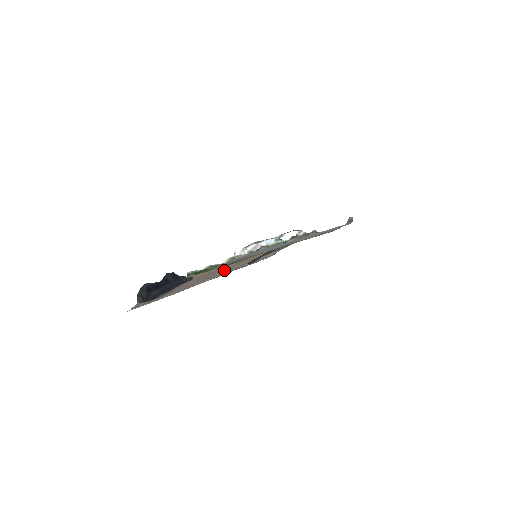
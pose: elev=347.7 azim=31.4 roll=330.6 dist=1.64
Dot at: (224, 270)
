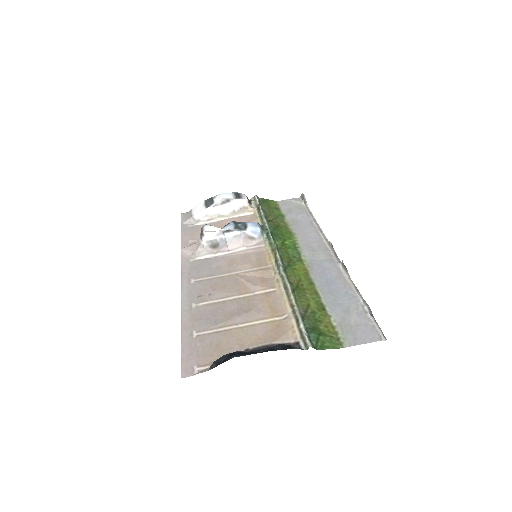
Dot at: (243, 285)
